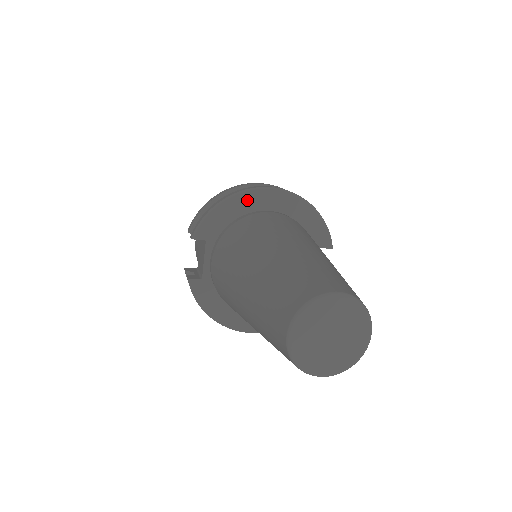
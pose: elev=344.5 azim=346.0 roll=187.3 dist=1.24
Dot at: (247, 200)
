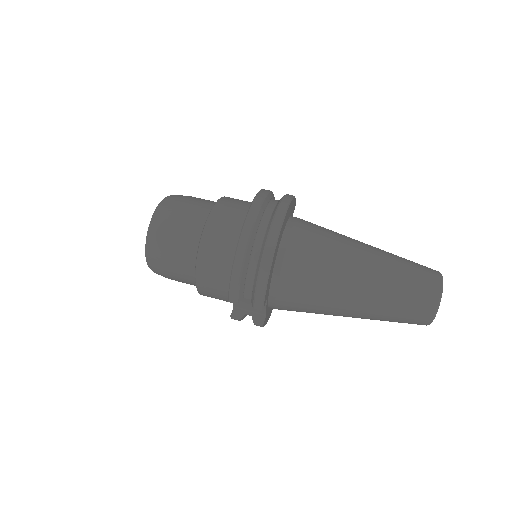
Dot at: (276, 249)
